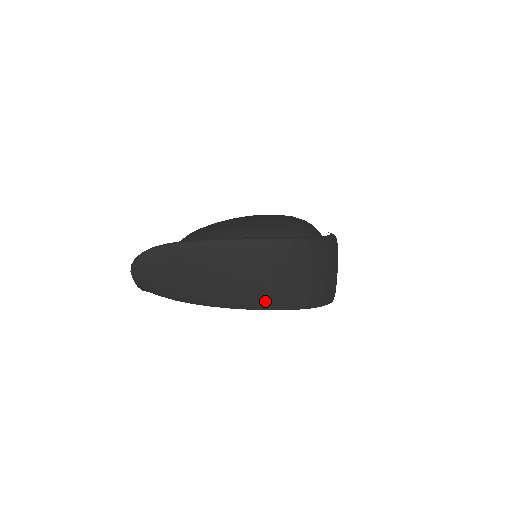
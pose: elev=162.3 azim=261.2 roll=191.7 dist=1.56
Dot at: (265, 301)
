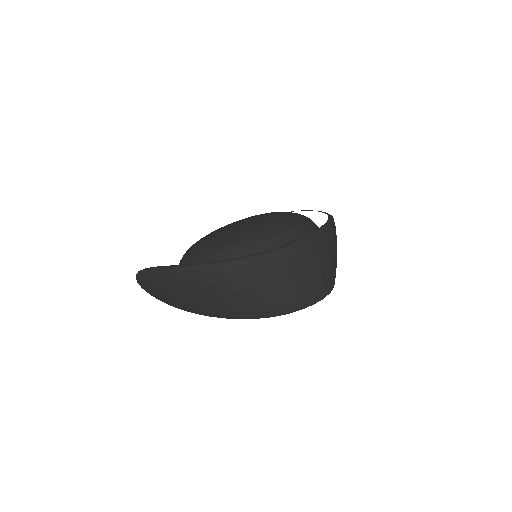
Dot at: (226, 313)
